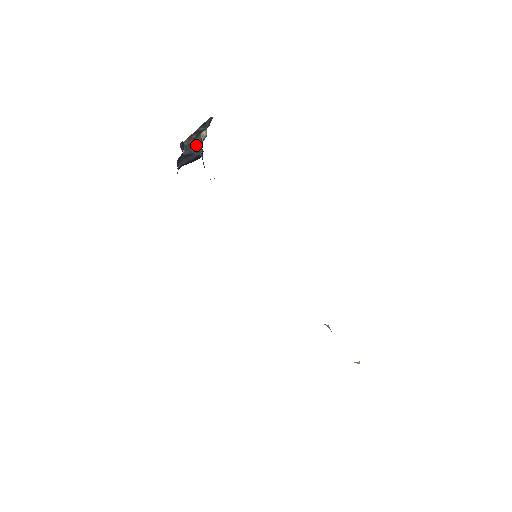
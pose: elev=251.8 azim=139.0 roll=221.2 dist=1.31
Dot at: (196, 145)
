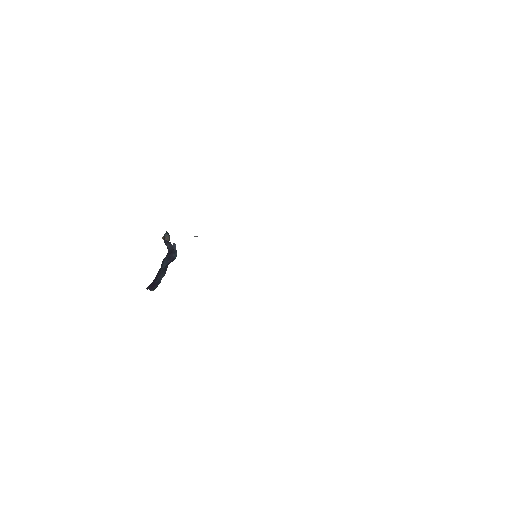
Dot at: occluded
